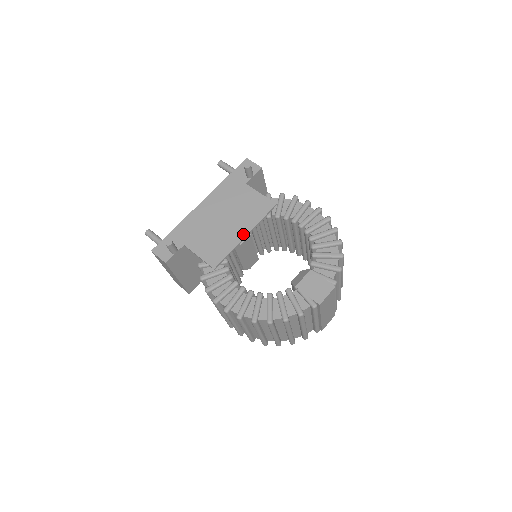
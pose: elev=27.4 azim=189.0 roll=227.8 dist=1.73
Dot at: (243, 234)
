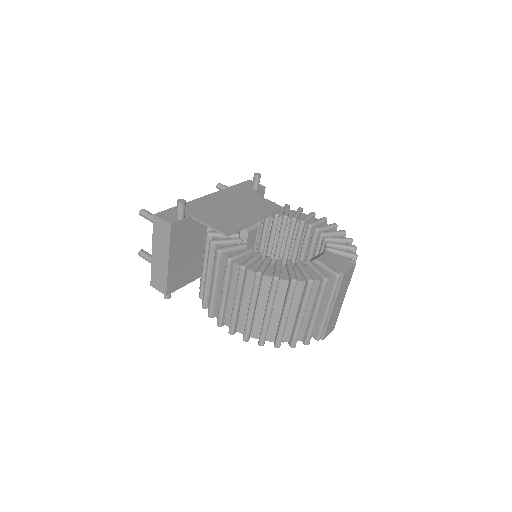
Dot at: (255, 219)
